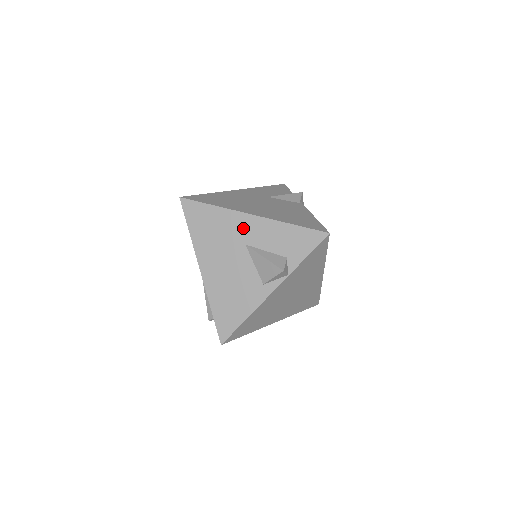
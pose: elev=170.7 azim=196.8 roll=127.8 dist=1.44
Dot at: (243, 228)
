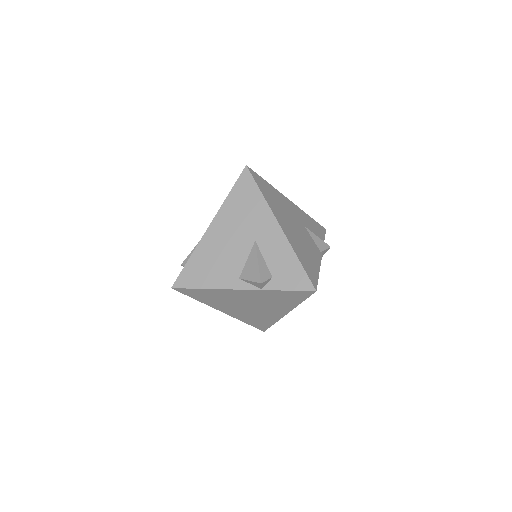
Dot at: (265, 228)
